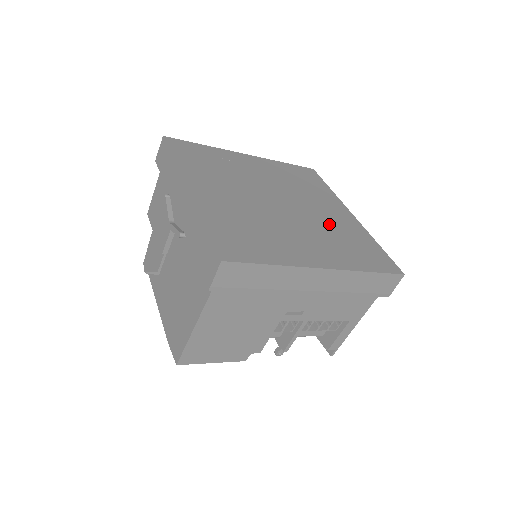
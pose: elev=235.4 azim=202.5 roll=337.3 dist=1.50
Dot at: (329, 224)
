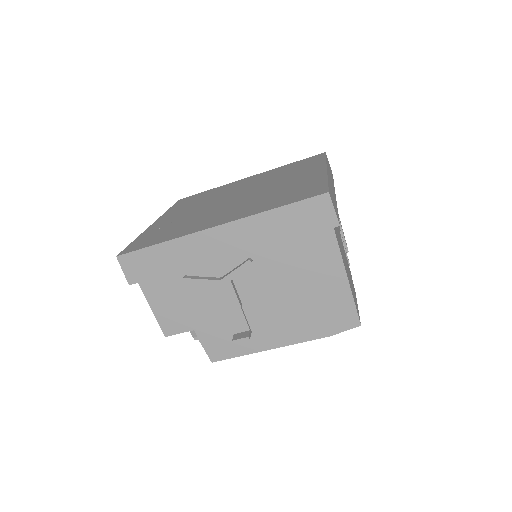
Dot at: (265, 179)
